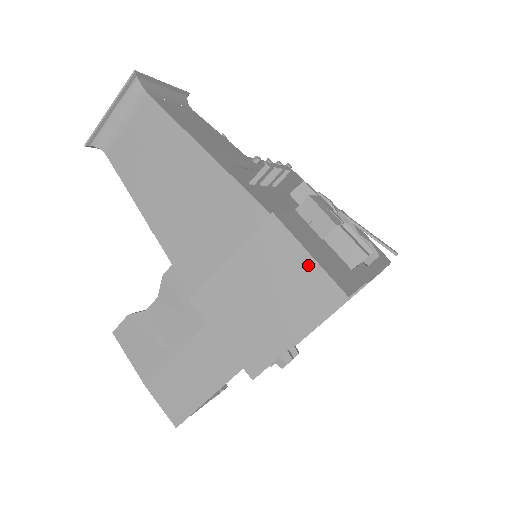
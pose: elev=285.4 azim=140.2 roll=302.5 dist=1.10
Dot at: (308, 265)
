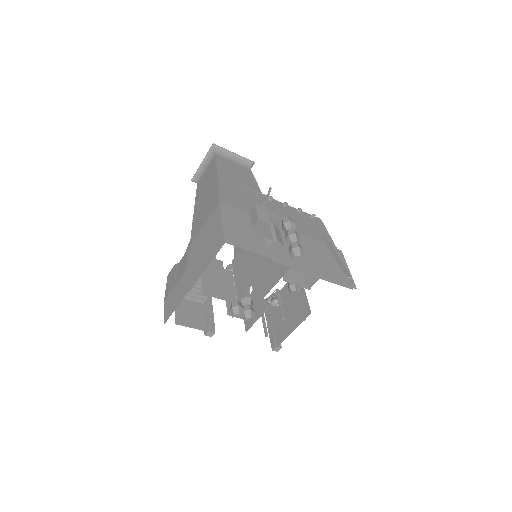
Dot at: (220, 227)
